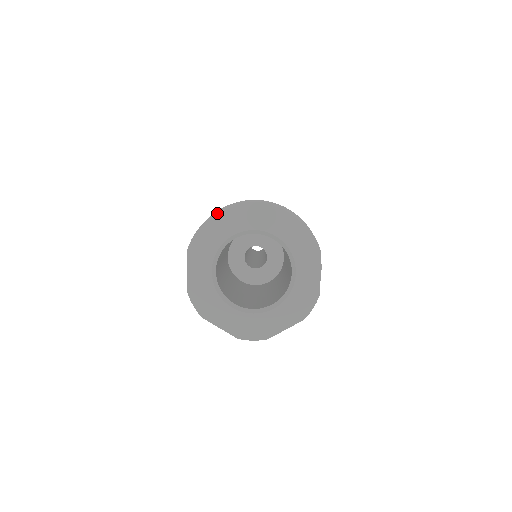
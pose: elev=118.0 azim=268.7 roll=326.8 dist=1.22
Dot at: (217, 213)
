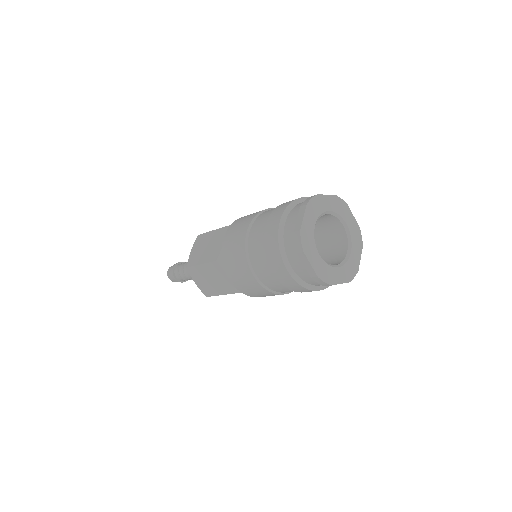
Dot at: (281, 225)
